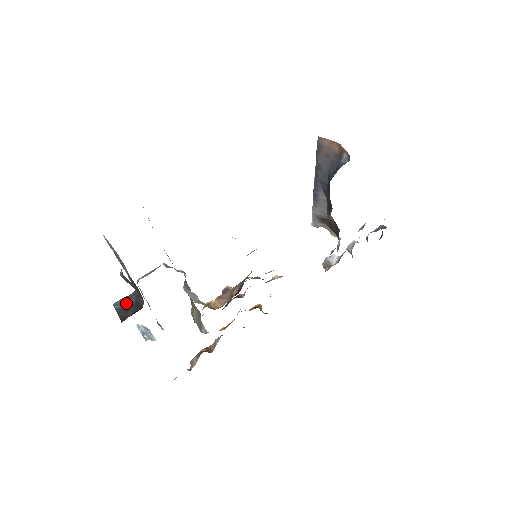
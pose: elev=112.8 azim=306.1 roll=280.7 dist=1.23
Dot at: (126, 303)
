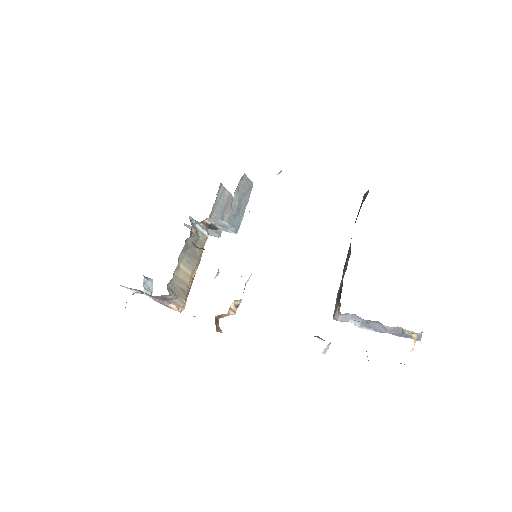
Dot at: occluded
